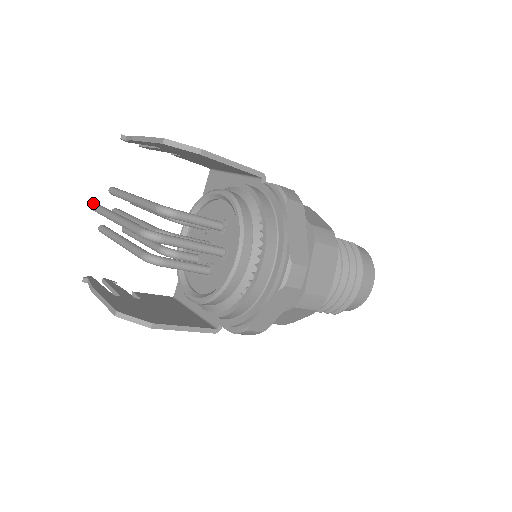
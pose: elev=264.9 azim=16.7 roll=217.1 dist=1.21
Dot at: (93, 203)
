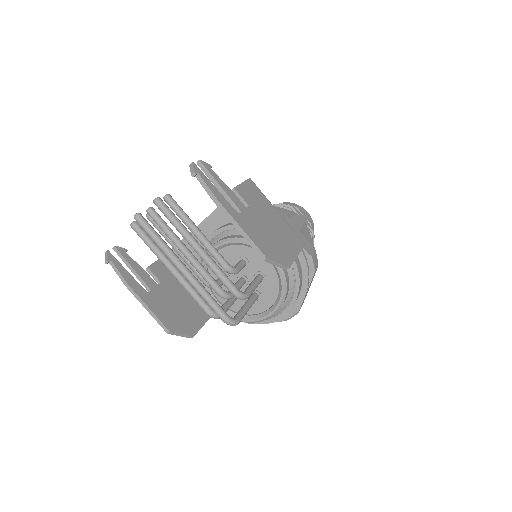
Dot at: (139, 217)
